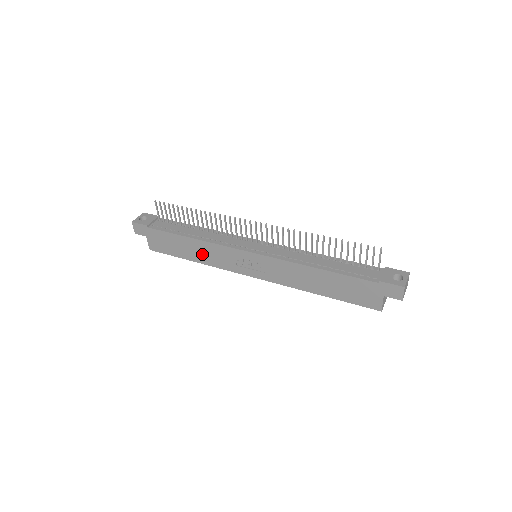
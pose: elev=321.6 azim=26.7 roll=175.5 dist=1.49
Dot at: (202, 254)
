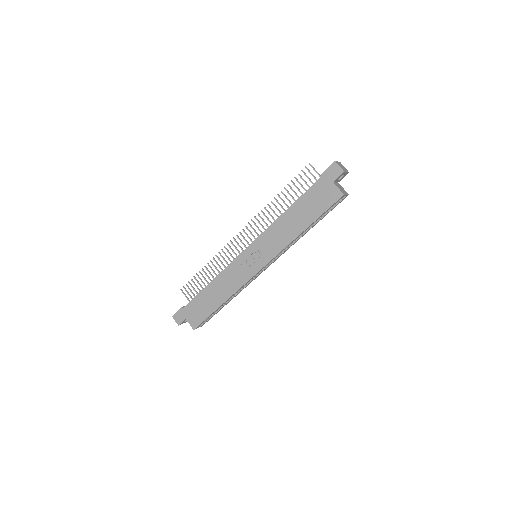
Dot at: (223, 289)
